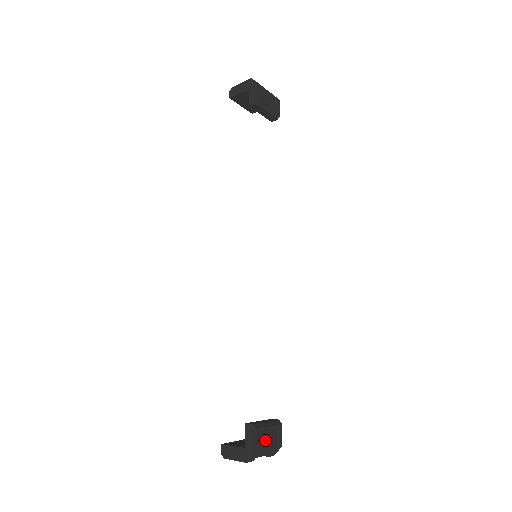
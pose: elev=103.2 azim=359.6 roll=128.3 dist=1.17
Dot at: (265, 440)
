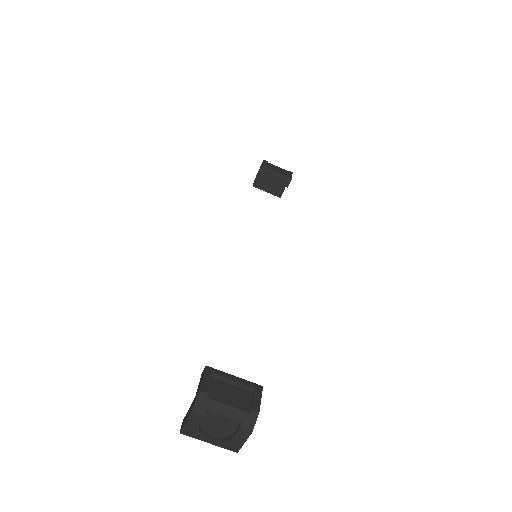
Dot at: (226, 391)
